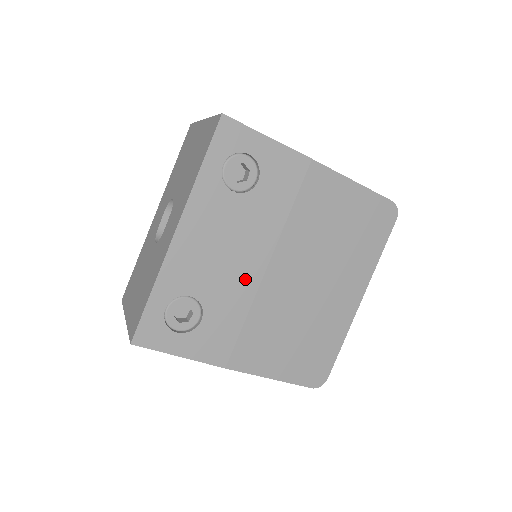
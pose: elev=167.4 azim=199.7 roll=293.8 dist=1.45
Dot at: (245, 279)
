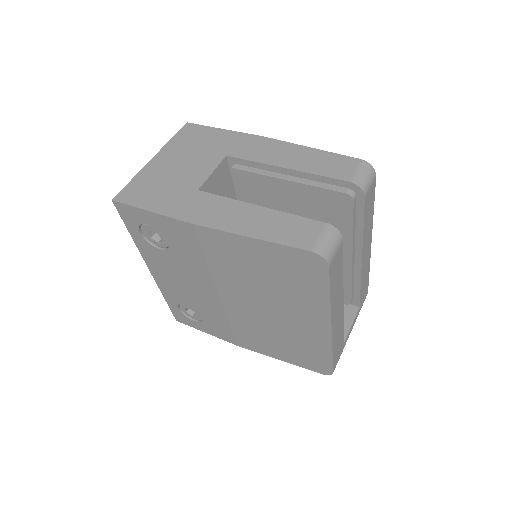
Dot at: (210, 301)
